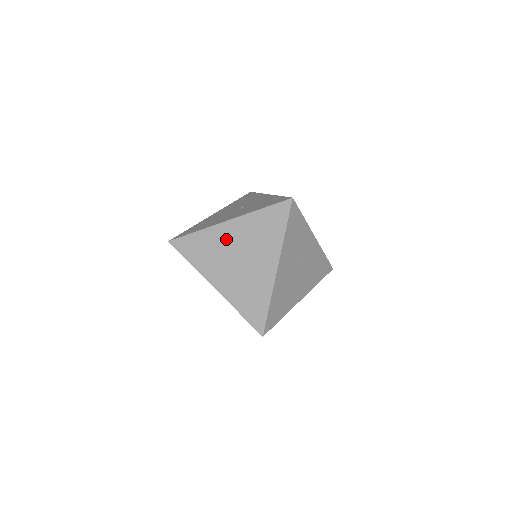
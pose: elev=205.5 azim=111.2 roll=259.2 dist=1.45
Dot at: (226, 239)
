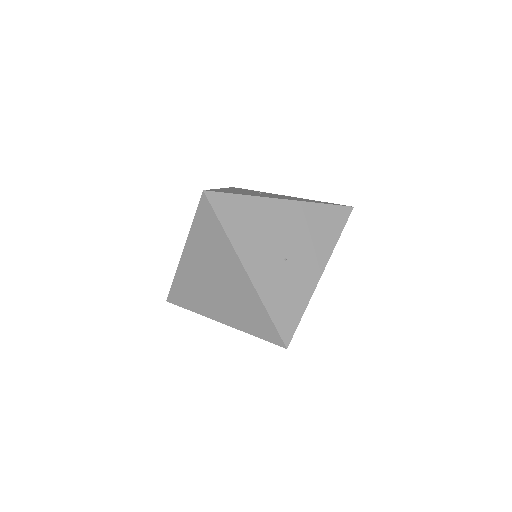
Dot at: occluded
